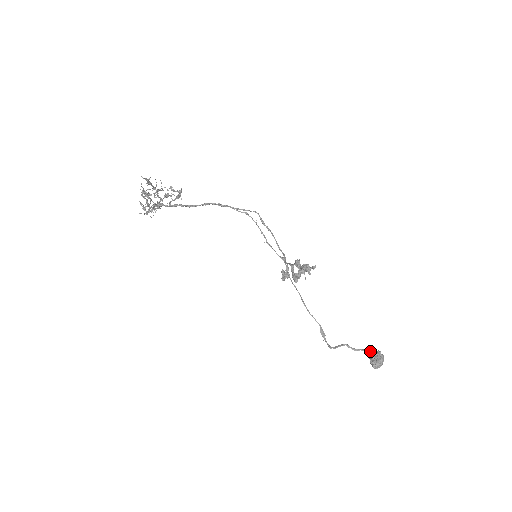
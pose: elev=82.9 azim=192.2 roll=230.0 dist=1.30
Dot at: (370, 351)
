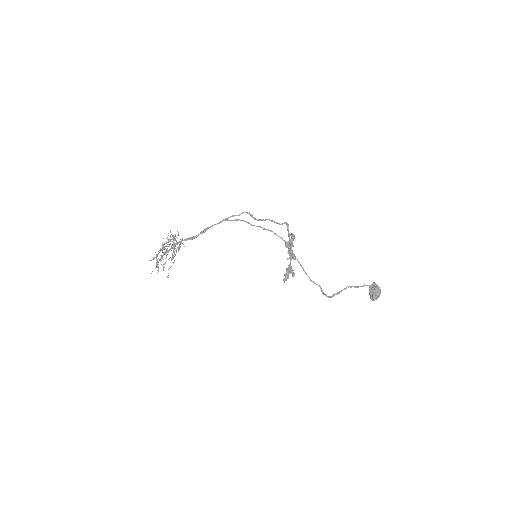
Dot at: (369, 287)
